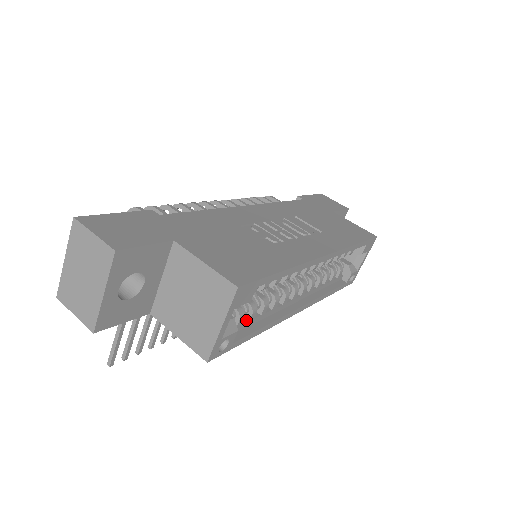
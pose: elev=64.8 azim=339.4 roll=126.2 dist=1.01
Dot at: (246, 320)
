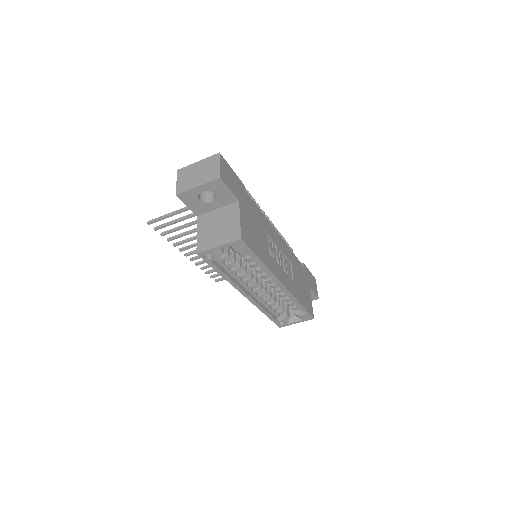
Dot at: (225, 263)
